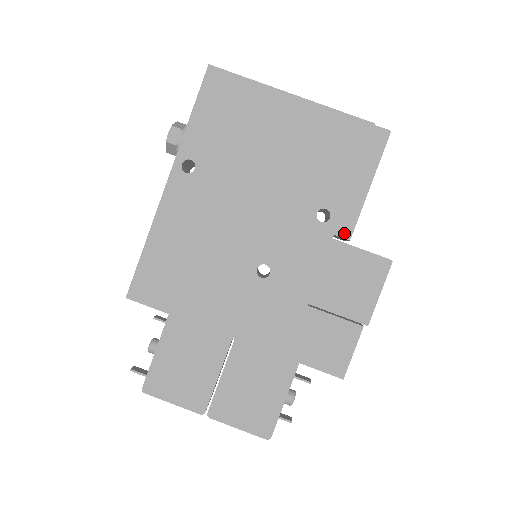
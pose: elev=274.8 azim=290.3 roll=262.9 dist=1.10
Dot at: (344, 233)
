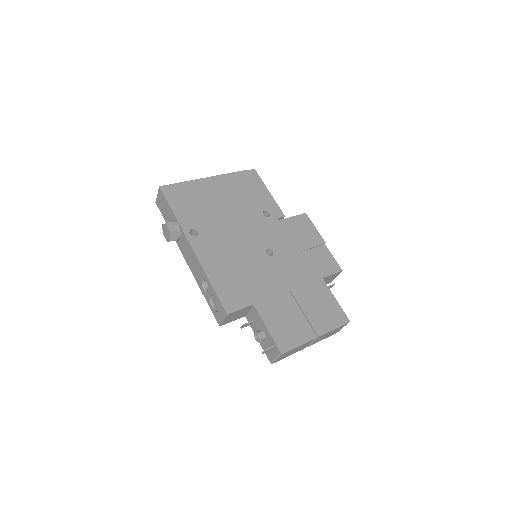
Dot at: (280, 215)
